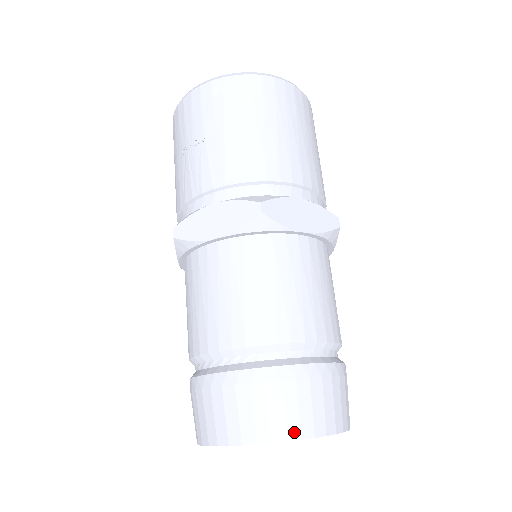
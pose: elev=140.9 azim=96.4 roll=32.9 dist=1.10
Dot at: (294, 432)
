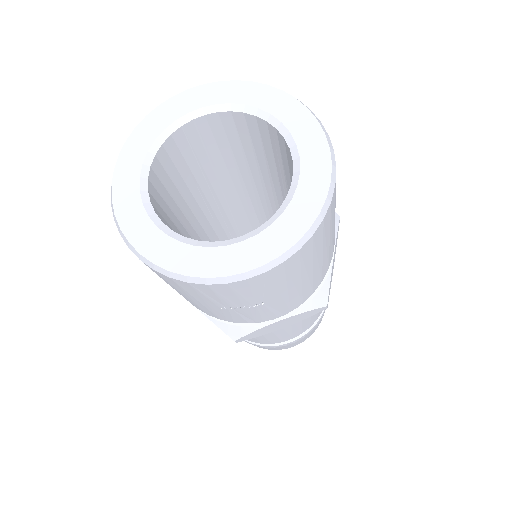
Dot at: occluded
